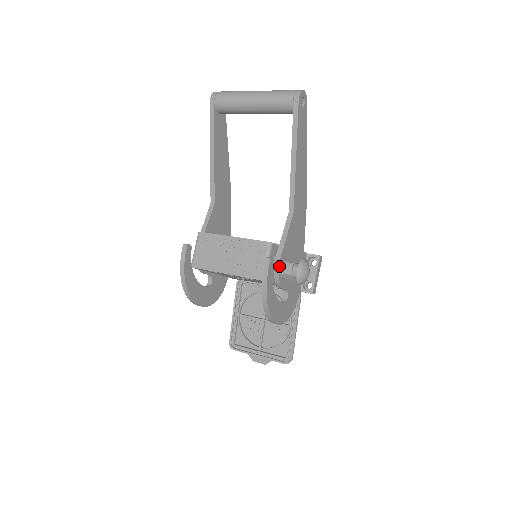
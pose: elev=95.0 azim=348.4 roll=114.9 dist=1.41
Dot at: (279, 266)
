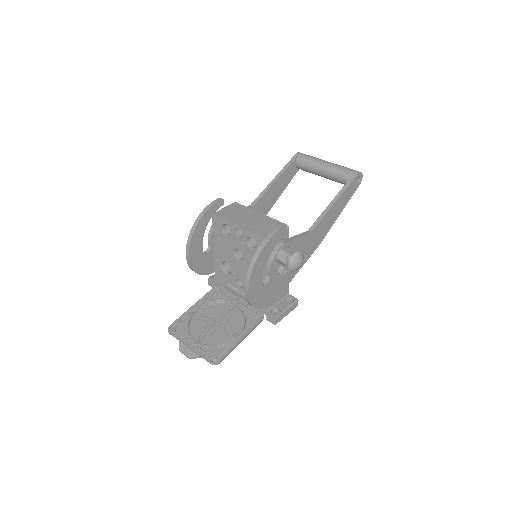
Dot at: (282, 246)
